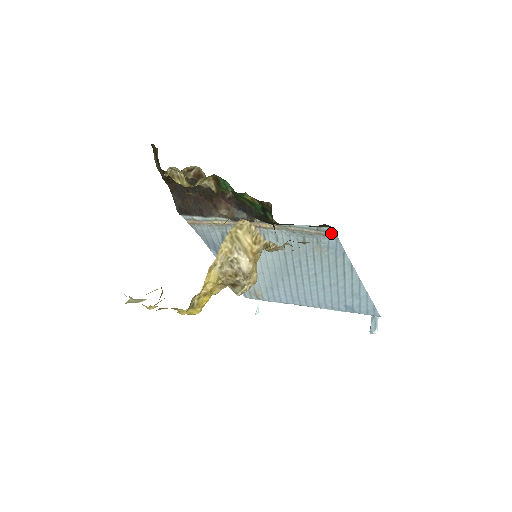
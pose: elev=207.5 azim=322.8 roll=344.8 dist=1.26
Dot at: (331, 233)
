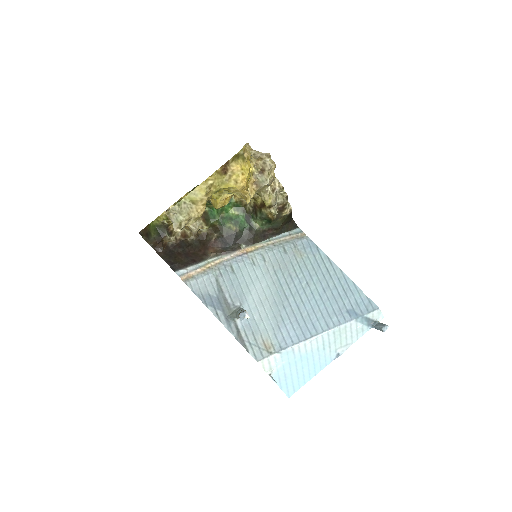
Dot at: (300, 233)
